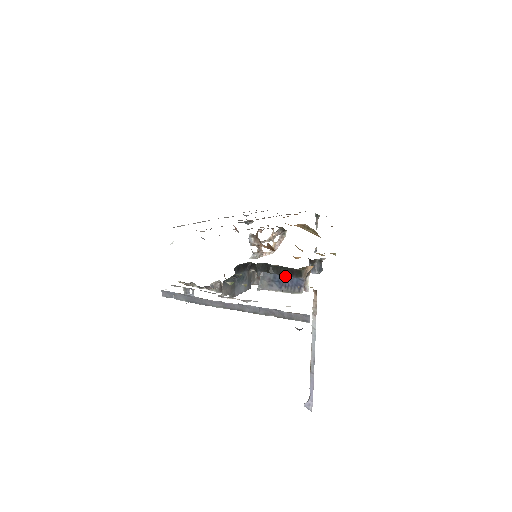
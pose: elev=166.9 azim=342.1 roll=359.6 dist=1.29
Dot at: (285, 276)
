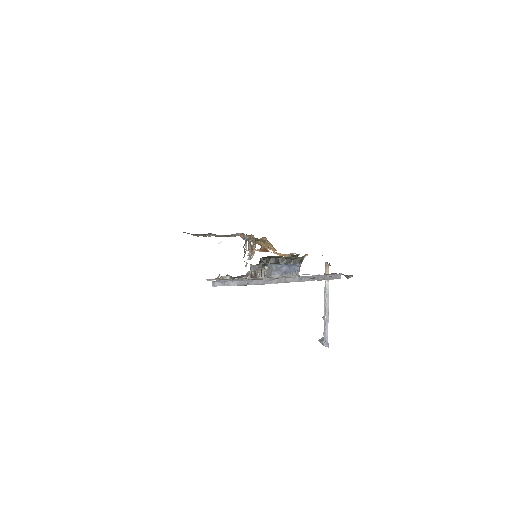
Dot at: (285, 266)
